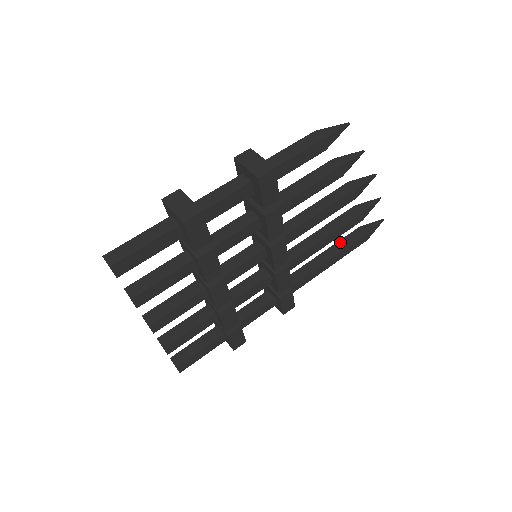
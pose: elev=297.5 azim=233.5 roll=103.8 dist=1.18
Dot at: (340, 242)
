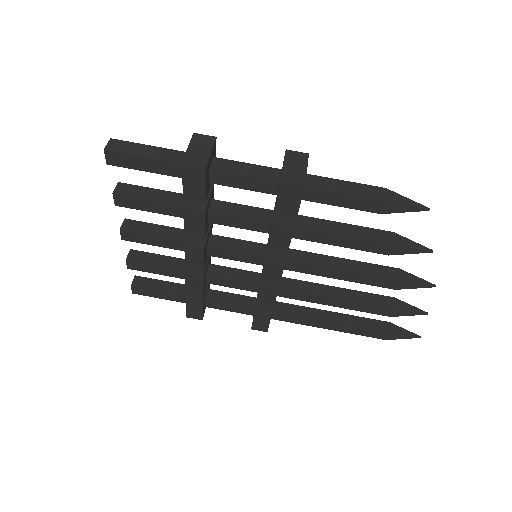
Dot at: (358, 318)
